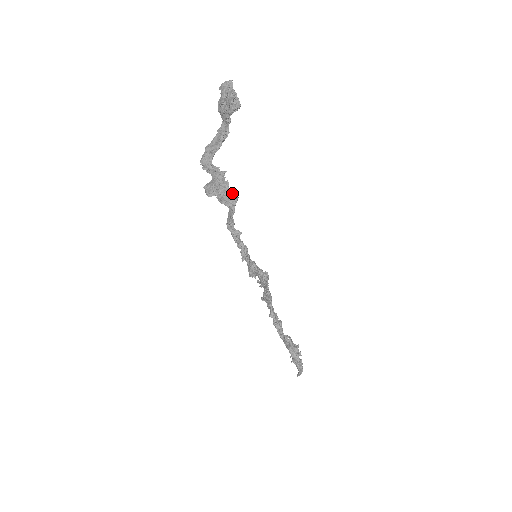
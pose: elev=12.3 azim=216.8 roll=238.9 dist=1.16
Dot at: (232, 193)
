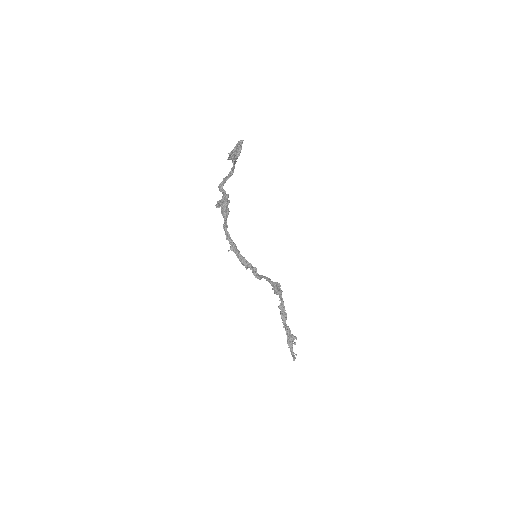
Dot at: (227, 208)
